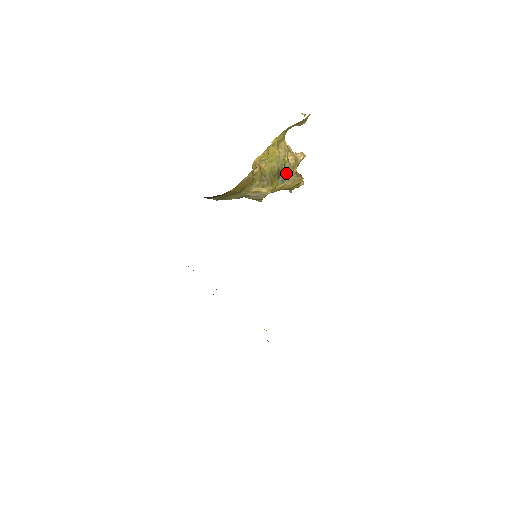
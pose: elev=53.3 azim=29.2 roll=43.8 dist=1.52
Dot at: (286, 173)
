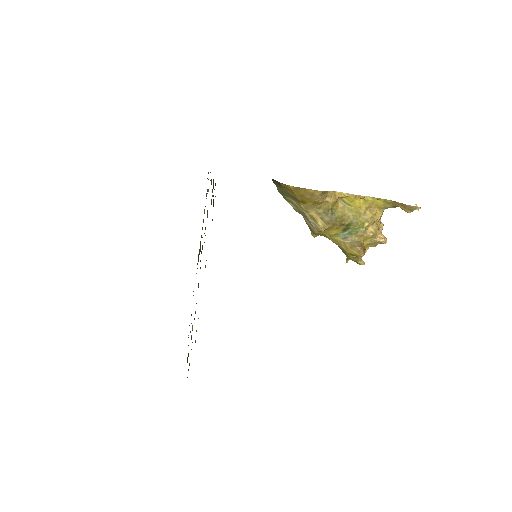
Dot at: (354, 235)
